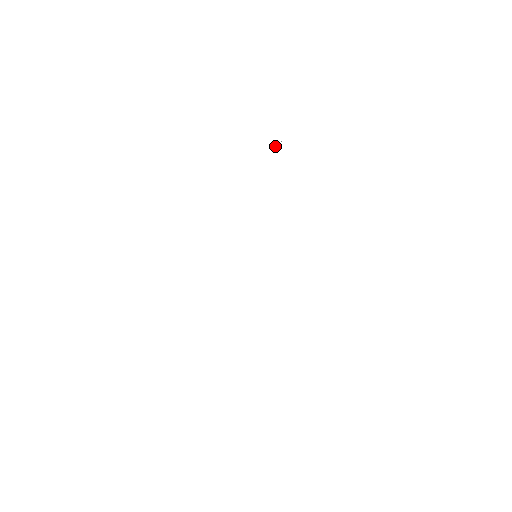
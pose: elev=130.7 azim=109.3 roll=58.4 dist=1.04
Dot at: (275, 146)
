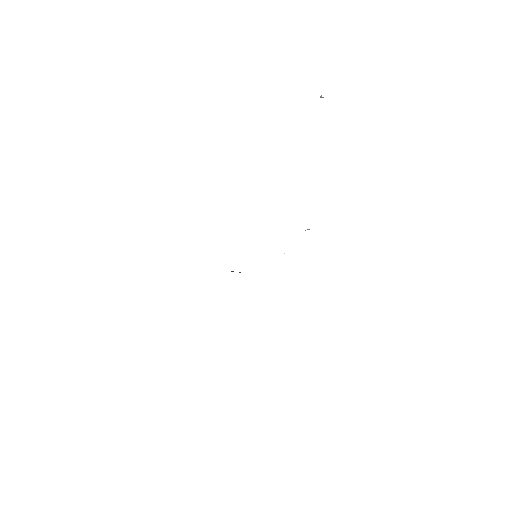
Dot at: (320, 97)
